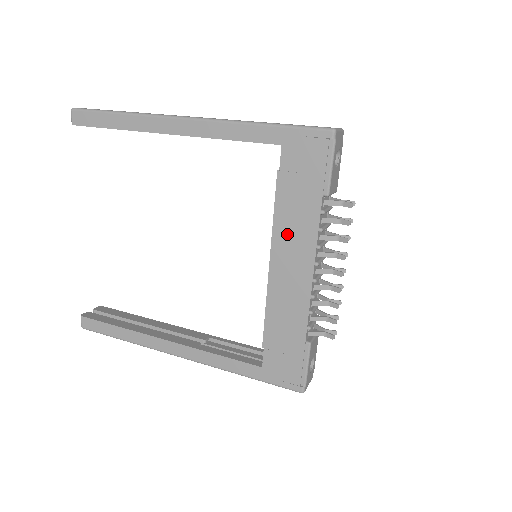
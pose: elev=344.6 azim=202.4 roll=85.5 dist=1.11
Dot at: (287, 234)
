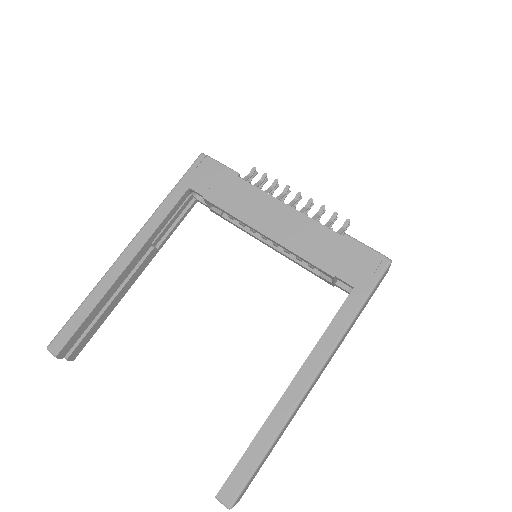
Dot at: (249, 211)
